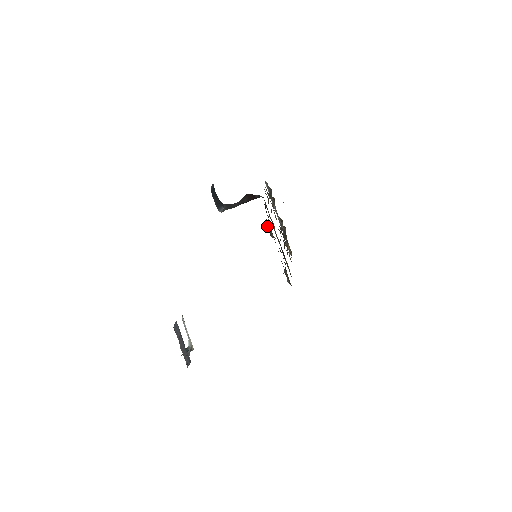
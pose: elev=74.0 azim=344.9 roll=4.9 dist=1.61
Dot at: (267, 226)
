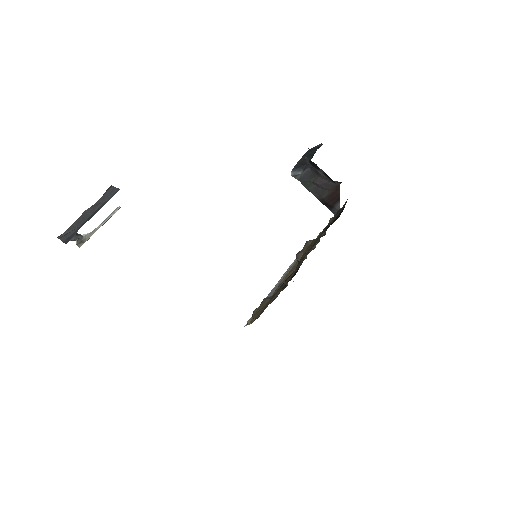
Dot at: (306, 242)
